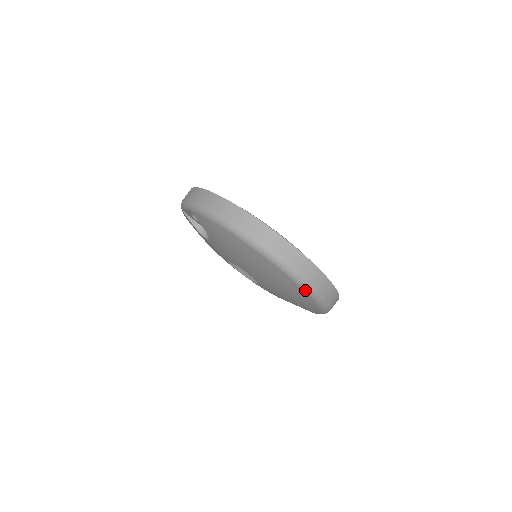
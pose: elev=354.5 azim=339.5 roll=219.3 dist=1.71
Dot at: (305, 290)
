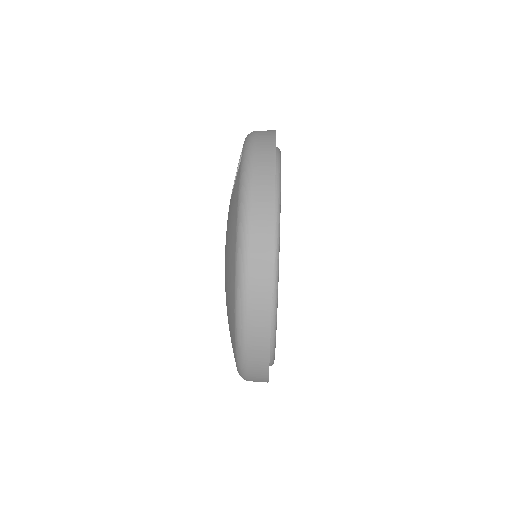
Dot at: (237, 360)
